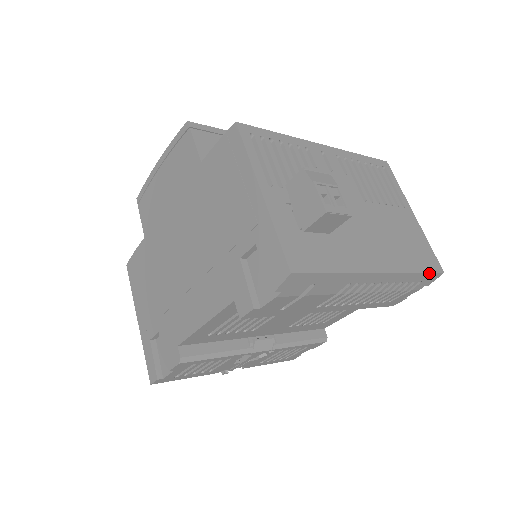
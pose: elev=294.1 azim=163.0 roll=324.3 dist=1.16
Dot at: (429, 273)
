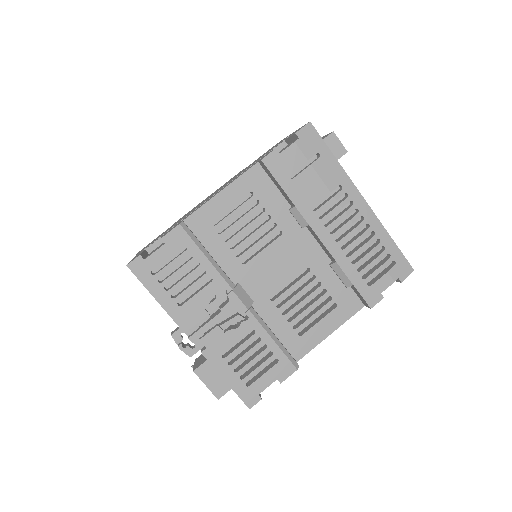
Dot at: (401, 253)
